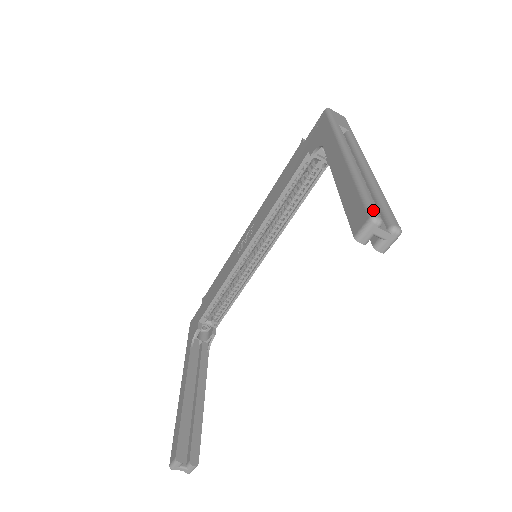
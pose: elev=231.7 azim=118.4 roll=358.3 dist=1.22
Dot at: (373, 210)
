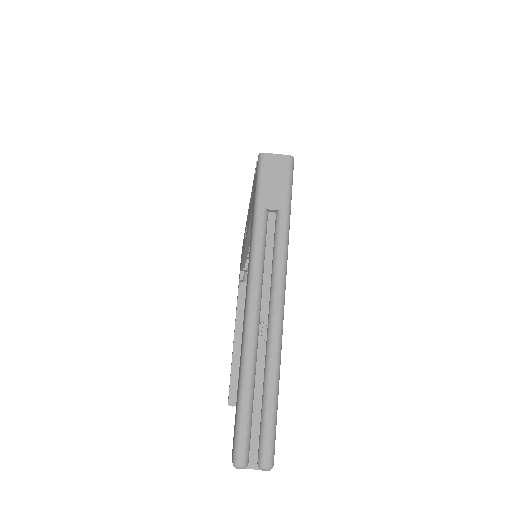
Dot at: (237, 452)
